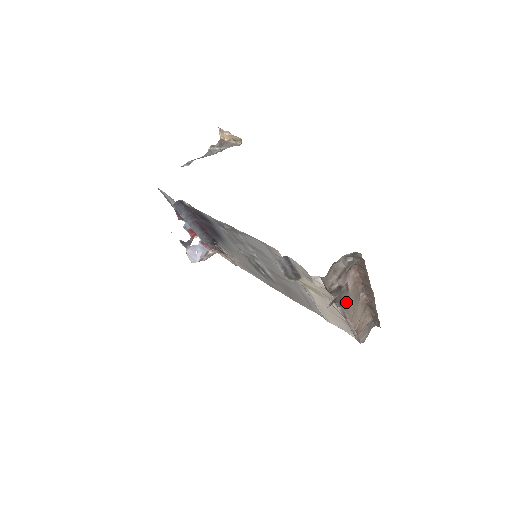
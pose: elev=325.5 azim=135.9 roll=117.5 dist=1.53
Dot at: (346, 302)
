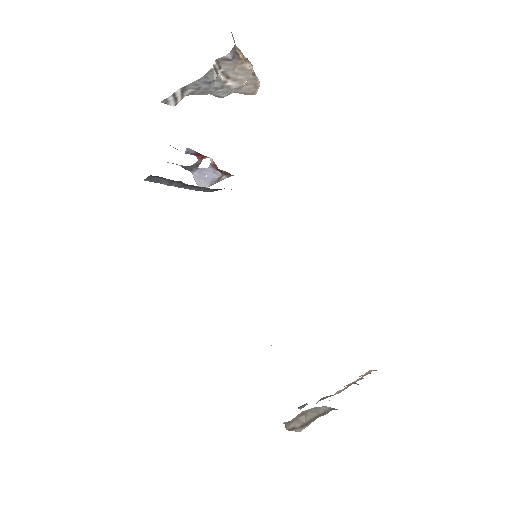
Dot at: occluded
